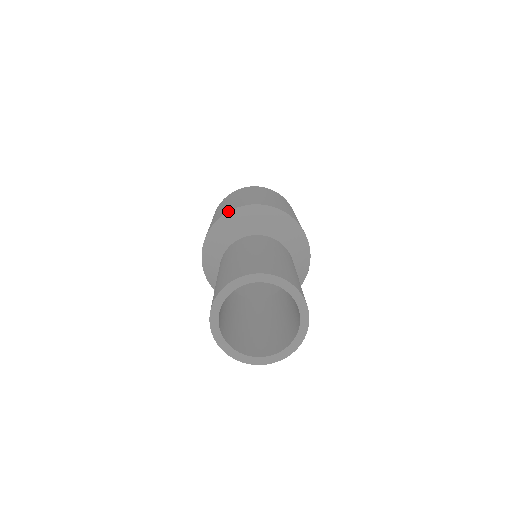
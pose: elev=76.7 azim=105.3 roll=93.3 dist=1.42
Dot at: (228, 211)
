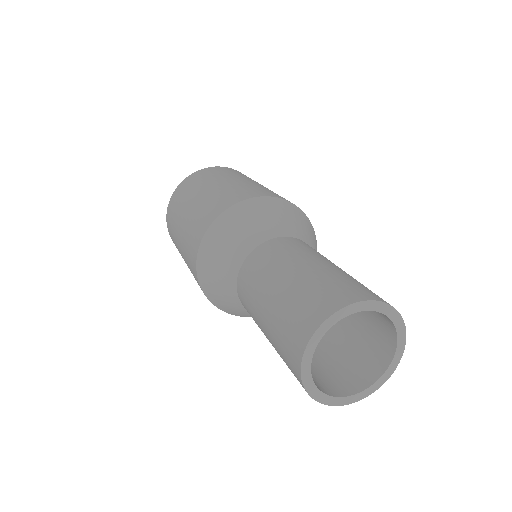
Dot at: (282, 198)
